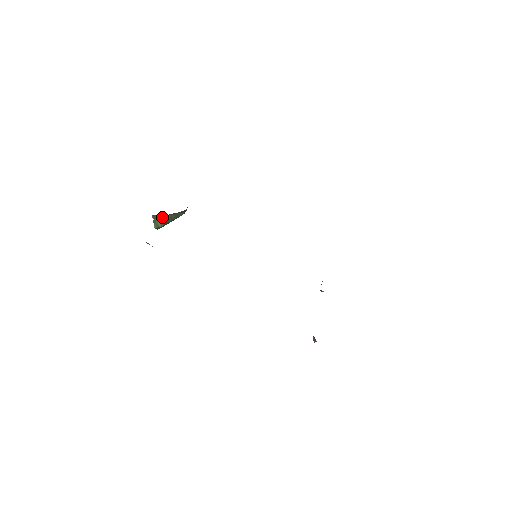
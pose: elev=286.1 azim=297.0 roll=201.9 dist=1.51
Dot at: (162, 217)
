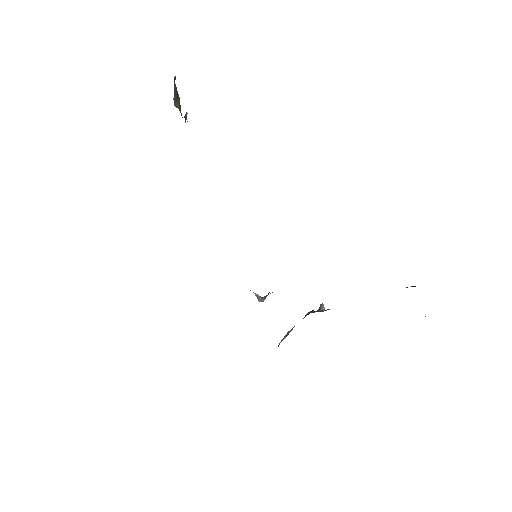
Dot at: occluded
